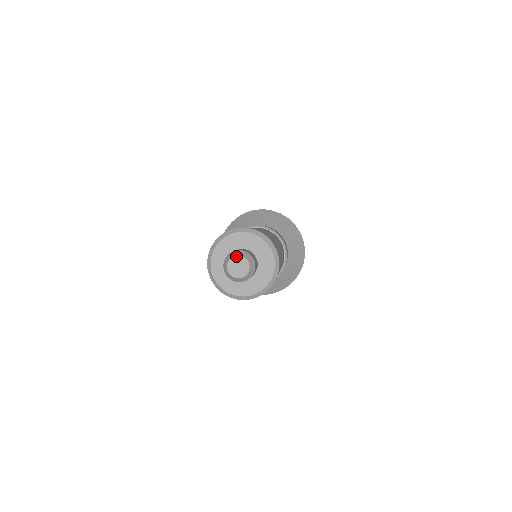
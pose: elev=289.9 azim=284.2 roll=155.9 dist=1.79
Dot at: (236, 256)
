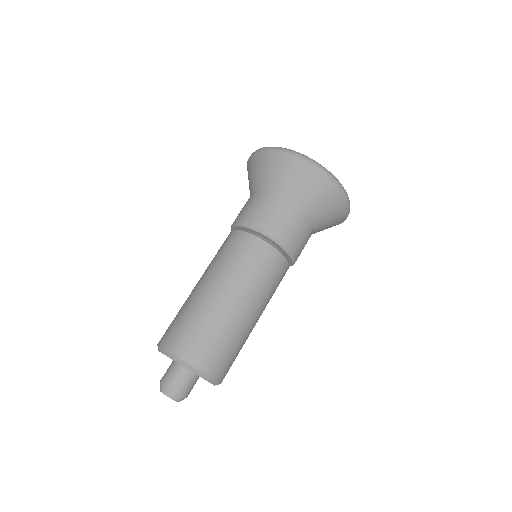
Dot at: (166, 395)
